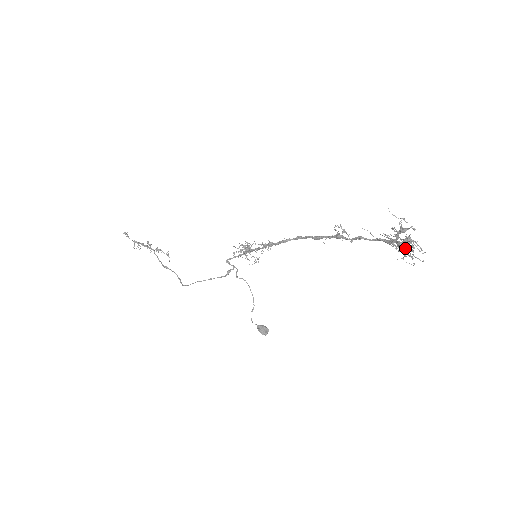
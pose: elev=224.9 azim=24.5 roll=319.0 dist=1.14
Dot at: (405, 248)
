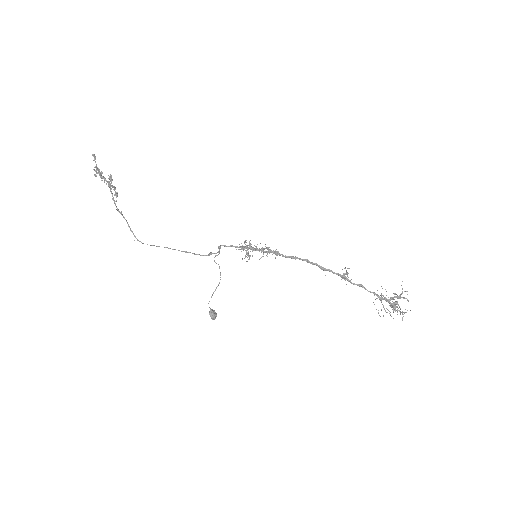
Dot at: (401, 312)
